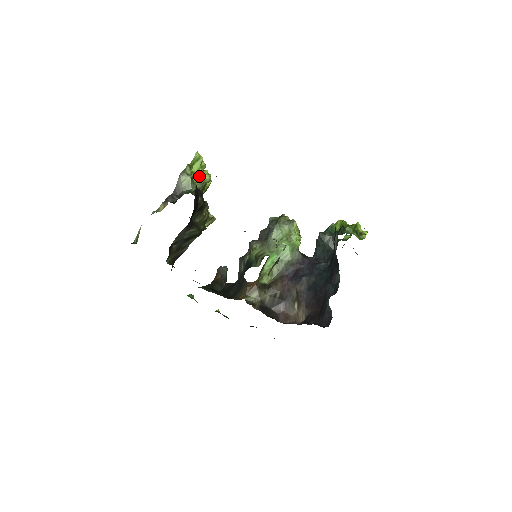
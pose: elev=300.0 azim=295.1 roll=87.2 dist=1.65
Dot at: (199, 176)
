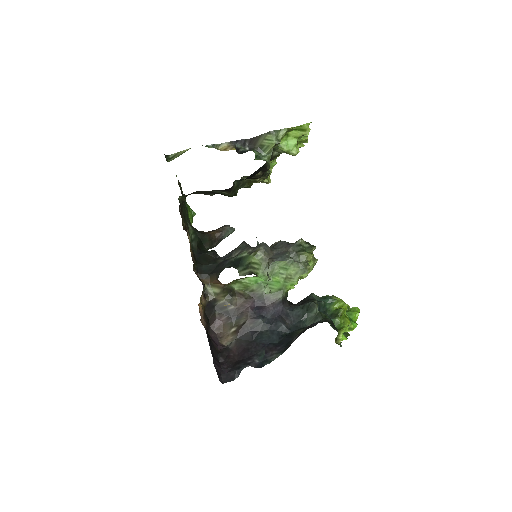
Dot at: (289, 143)
